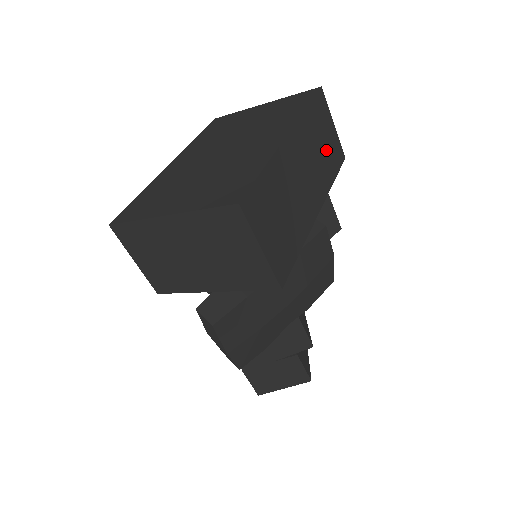
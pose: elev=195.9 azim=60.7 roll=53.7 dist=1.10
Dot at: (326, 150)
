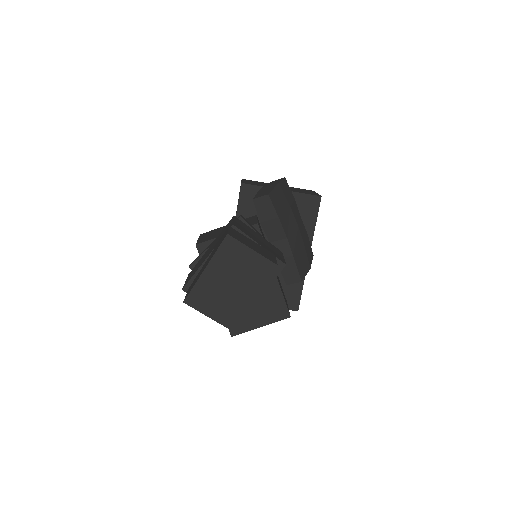
Dot at: occluded
